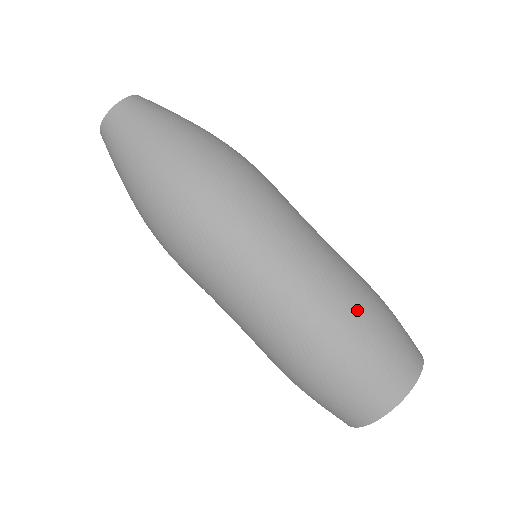
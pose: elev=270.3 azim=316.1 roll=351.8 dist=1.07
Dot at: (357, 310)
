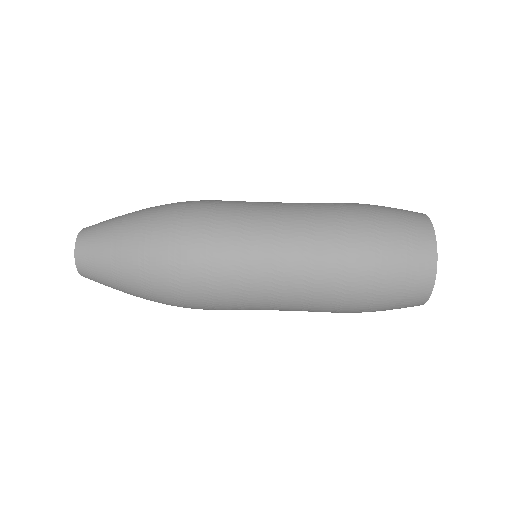
Dot at: (350, 213)
